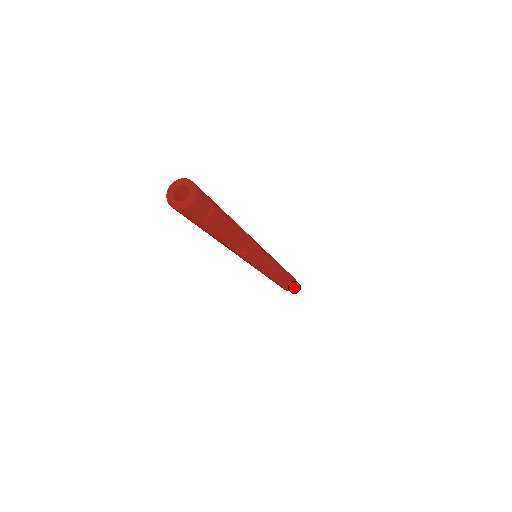
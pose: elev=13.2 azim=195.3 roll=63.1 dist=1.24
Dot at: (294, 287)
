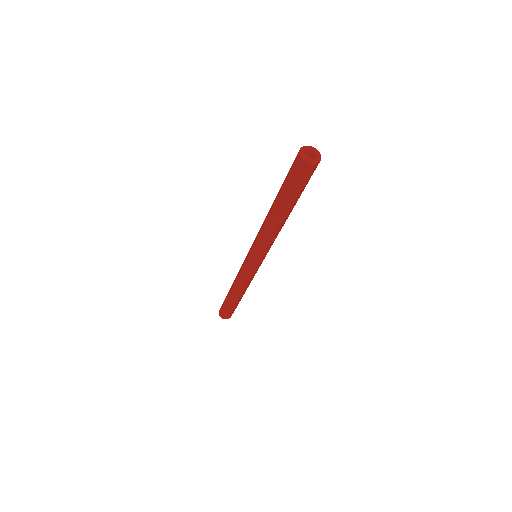
Dot at: occluded
